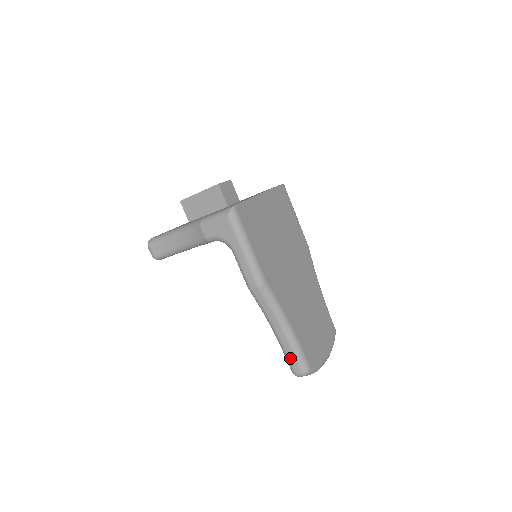
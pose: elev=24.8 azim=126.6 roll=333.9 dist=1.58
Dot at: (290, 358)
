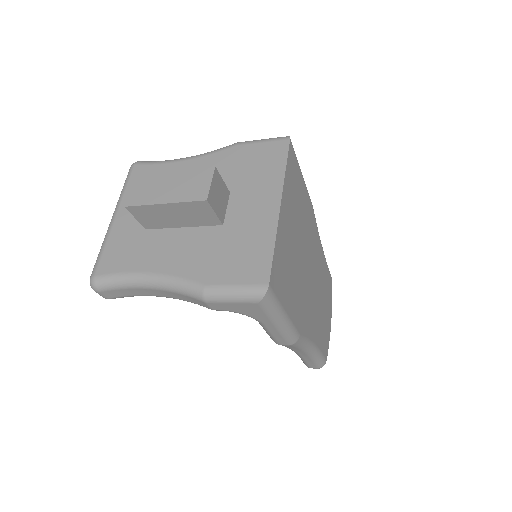
Dot at: (308, 363)
